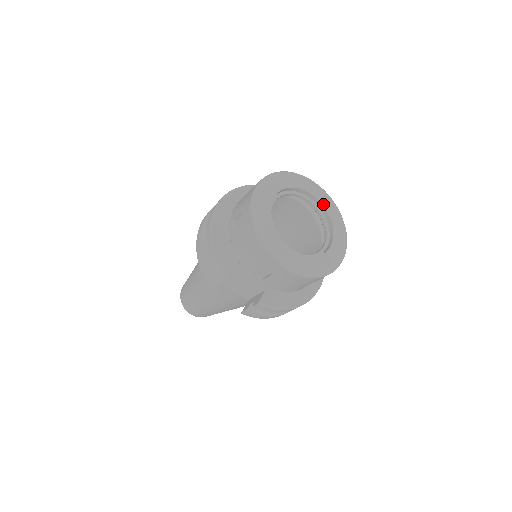
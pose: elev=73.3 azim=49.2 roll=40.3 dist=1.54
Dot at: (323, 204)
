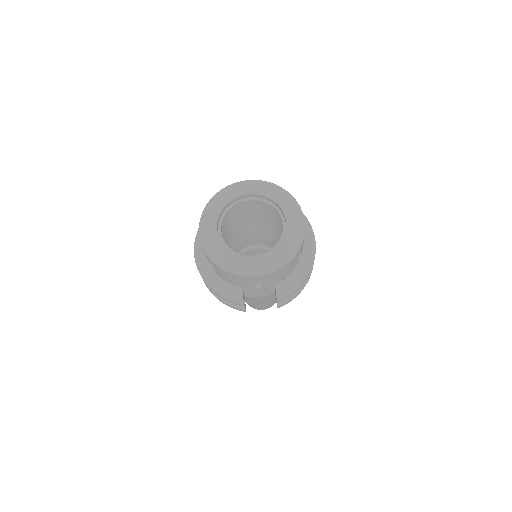
Dot at: (257, 194)
